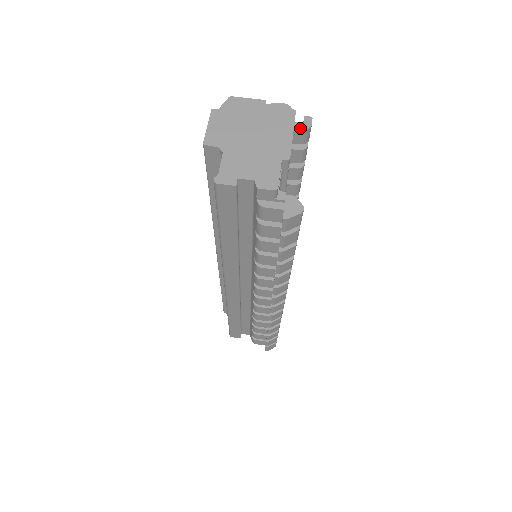
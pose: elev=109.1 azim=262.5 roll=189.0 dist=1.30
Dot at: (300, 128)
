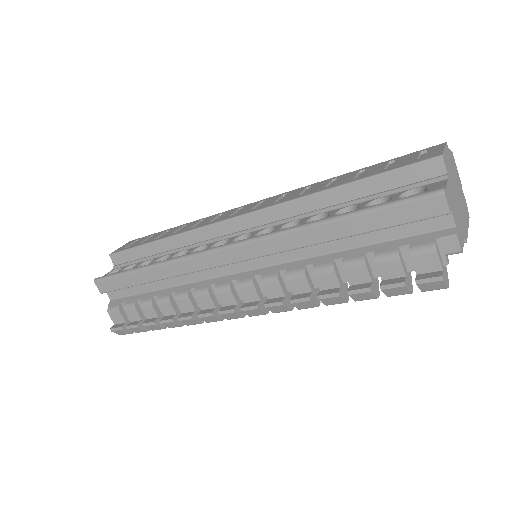
Dot at: occluded
